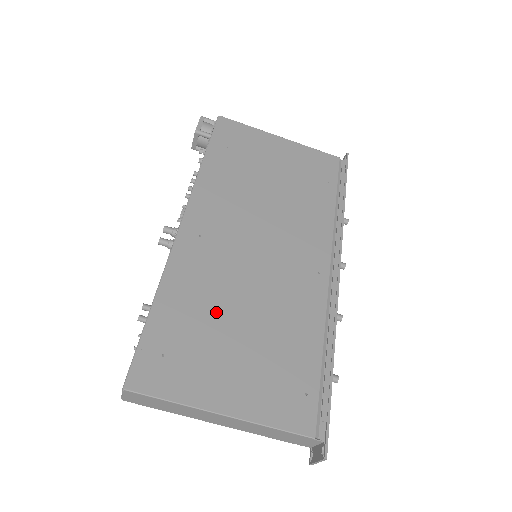
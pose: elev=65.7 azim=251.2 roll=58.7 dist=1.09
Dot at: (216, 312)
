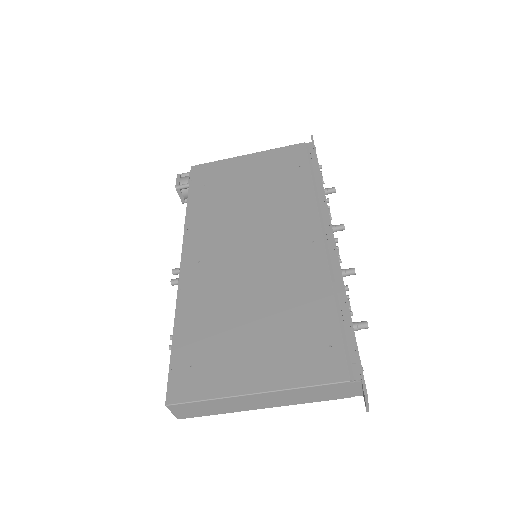
Dot at: (228, 314)
